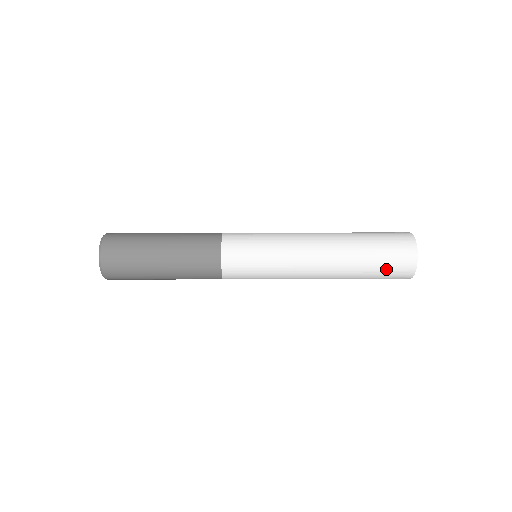
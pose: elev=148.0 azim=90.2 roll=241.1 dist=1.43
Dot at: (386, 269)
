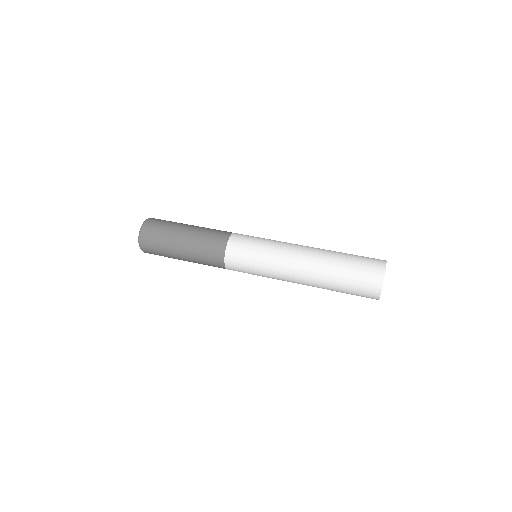
Dot at: (354, 291)
